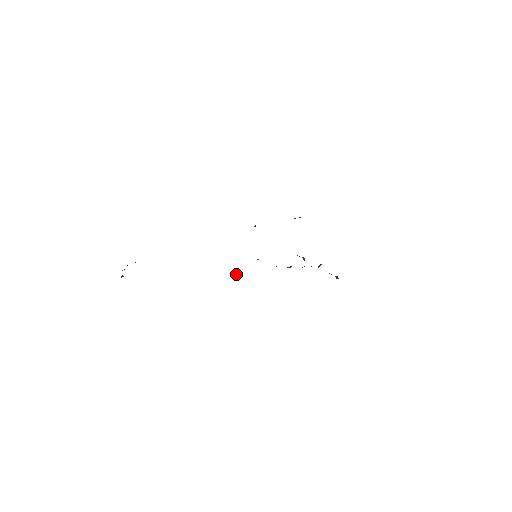
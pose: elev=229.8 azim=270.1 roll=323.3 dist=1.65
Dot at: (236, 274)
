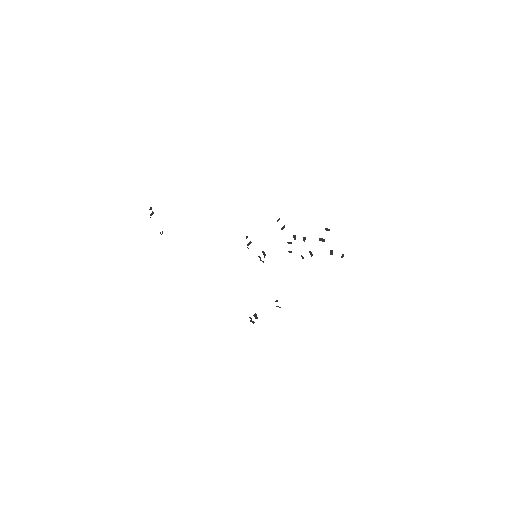
Dot at: occluded
